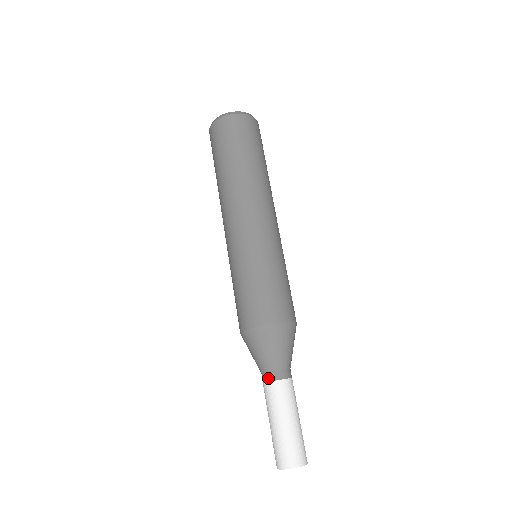
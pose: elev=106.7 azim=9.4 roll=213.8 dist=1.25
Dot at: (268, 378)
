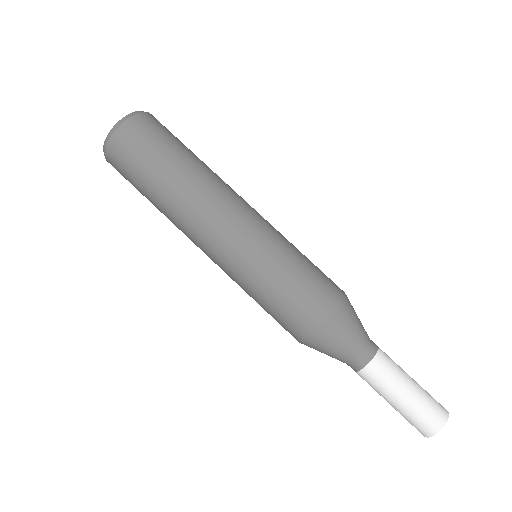
Dot at: (361, 365)
